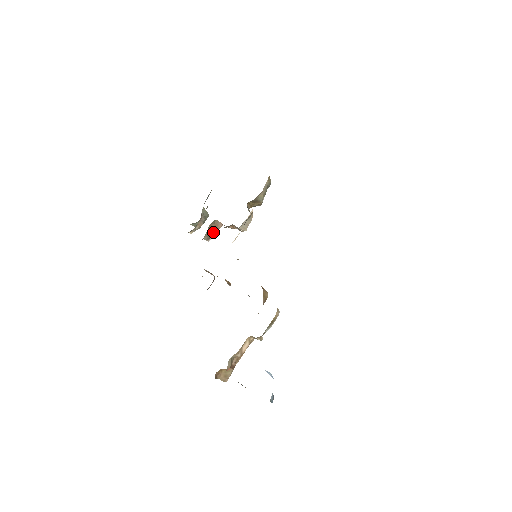
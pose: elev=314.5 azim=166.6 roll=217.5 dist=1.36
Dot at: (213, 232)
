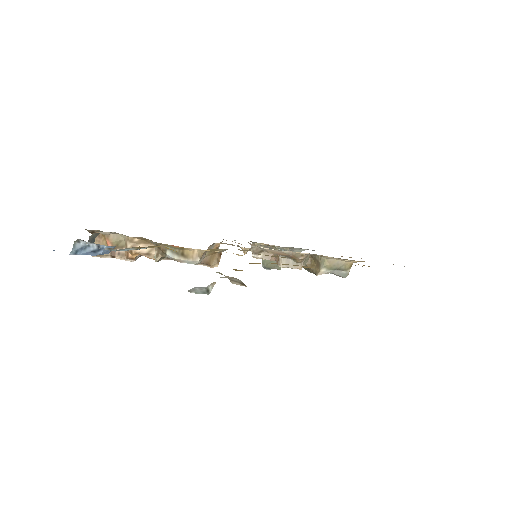
Dot at: (264, 255)
